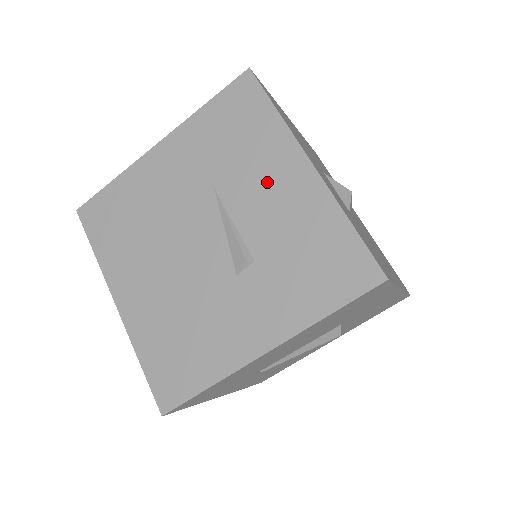
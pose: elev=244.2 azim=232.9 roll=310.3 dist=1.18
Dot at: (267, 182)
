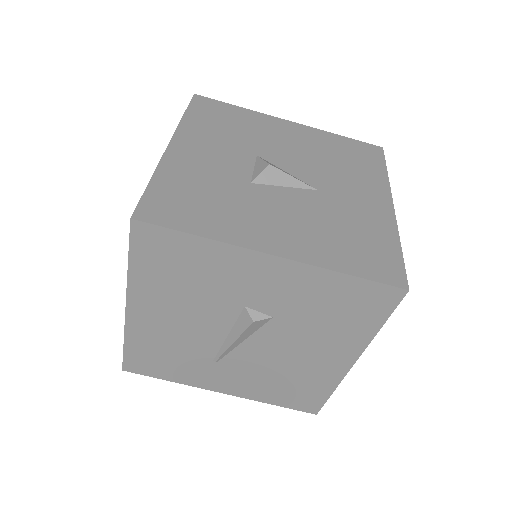
Dot at: occluded
